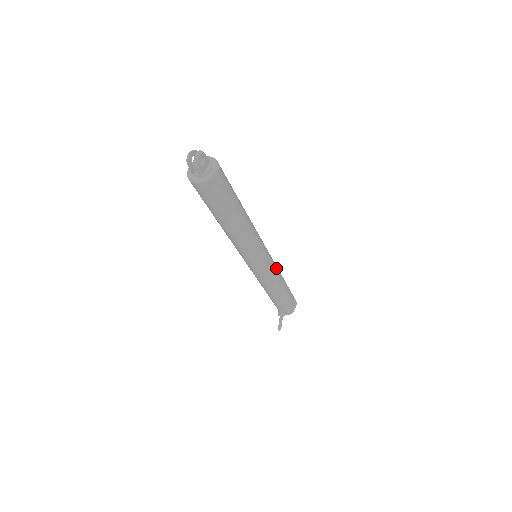
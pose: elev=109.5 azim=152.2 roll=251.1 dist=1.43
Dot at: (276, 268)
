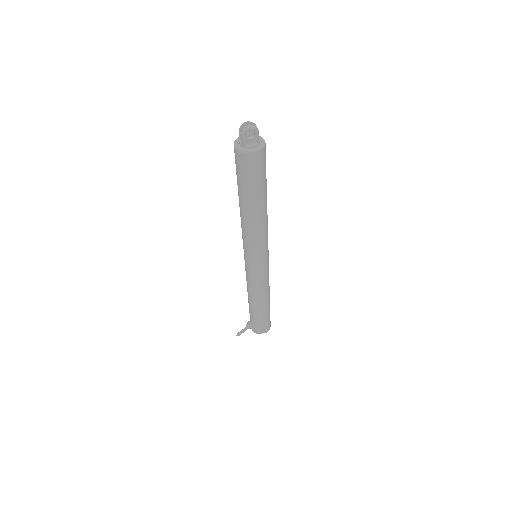
Dot at: (265, 282)
